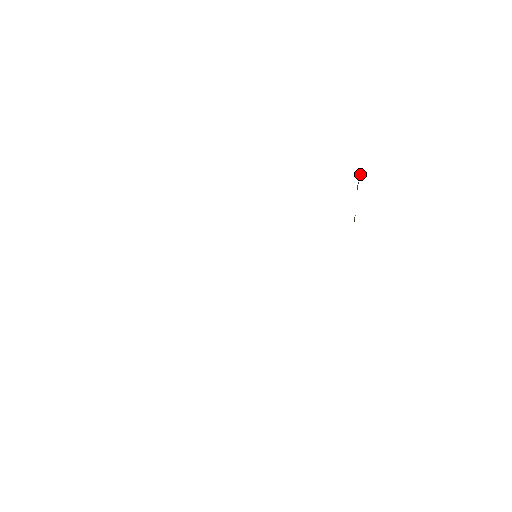
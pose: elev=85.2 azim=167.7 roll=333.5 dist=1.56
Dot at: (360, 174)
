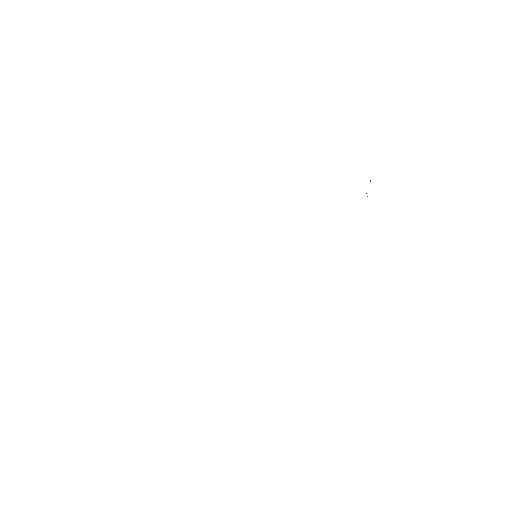
Dot at: occluded
